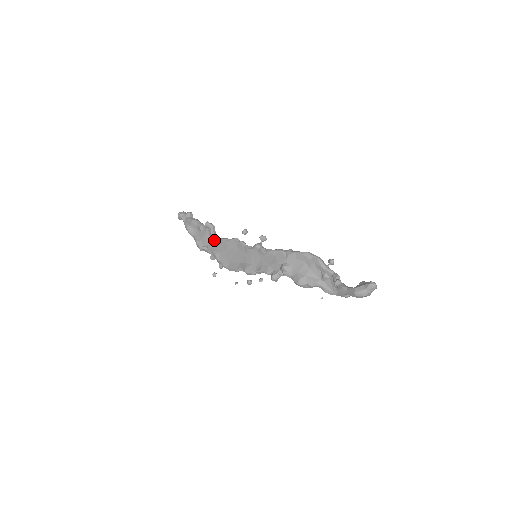
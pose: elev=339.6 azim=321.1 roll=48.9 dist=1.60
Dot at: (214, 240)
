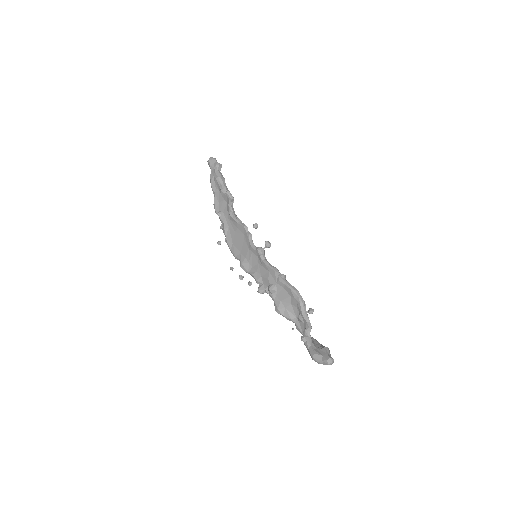
Dot at: (229, 213)
